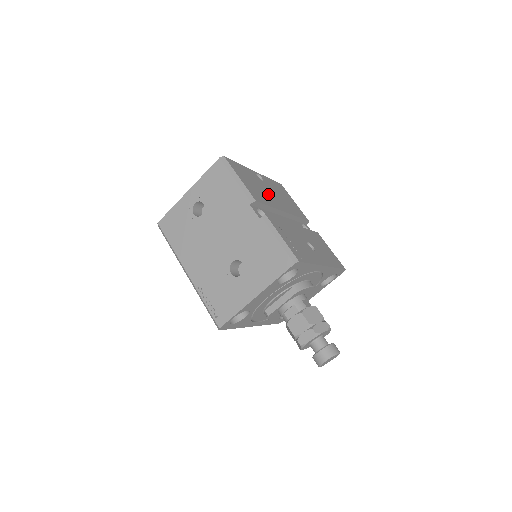
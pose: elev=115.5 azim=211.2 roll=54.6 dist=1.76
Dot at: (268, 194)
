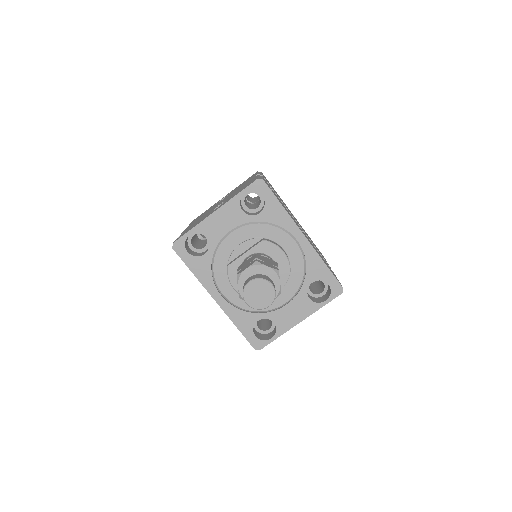
Dot at: occluded
